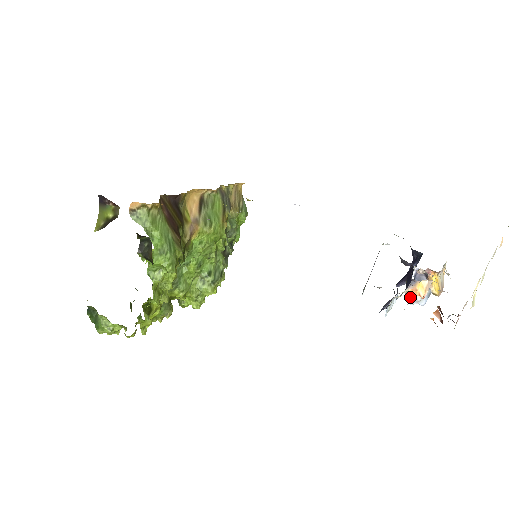
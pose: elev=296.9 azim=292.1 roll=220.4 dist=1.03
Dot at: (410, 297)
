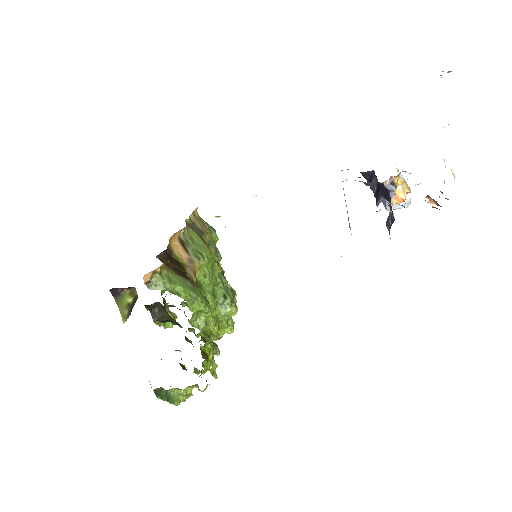
Dot at: (389, 208)
